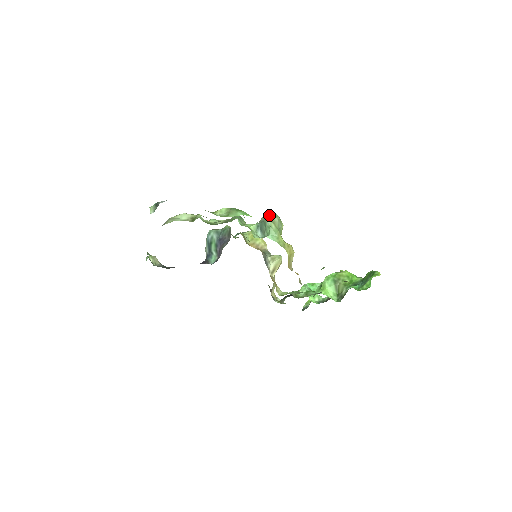
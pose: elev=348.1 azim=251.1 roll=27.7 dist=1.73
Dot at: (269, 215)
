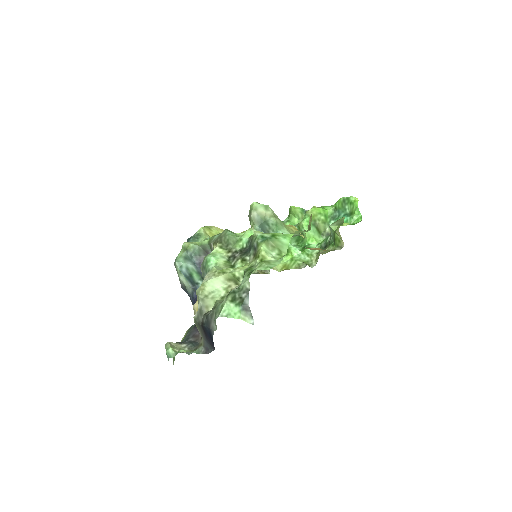
Dot at: (258, 210)
